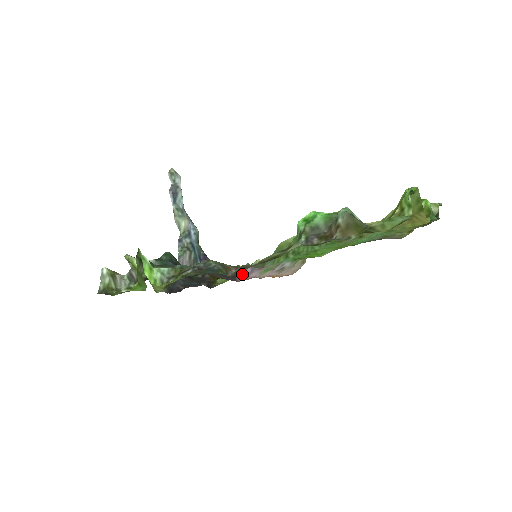
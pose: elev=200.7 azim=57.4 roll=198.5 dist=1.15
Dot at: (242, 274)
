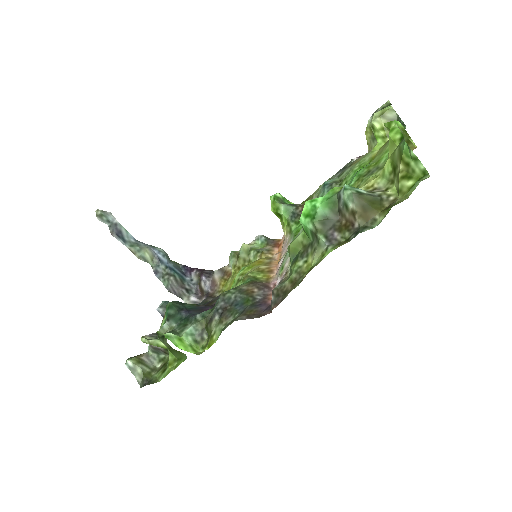
Dot at: occluded
